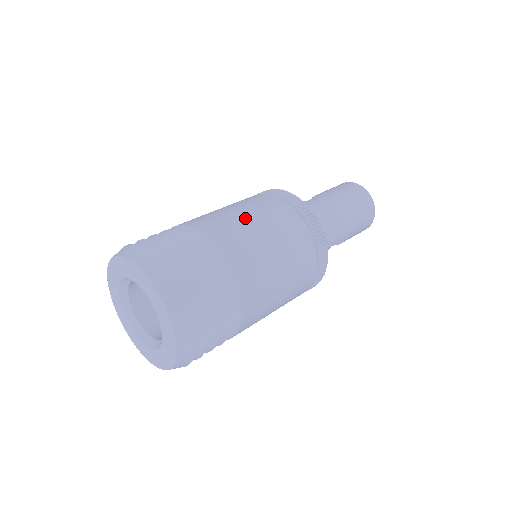
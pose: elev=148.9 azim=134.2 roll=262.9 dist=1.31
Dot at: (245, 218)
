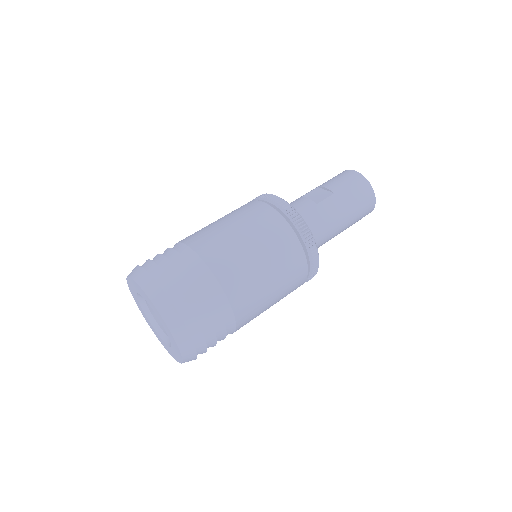
Dot at: (257, 260)
